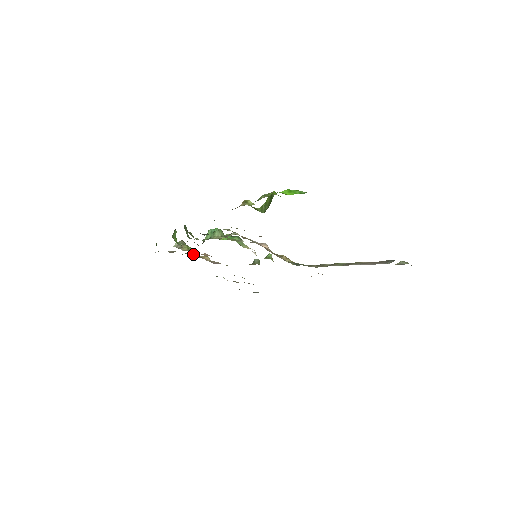
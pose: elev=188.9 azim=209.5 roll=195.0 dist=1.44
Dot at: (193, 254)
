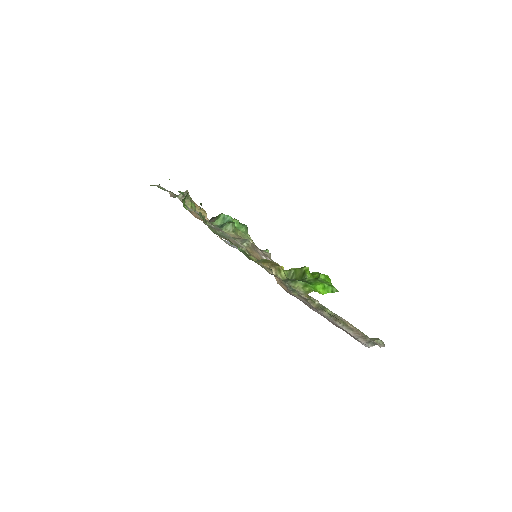
Dot at: occluded
